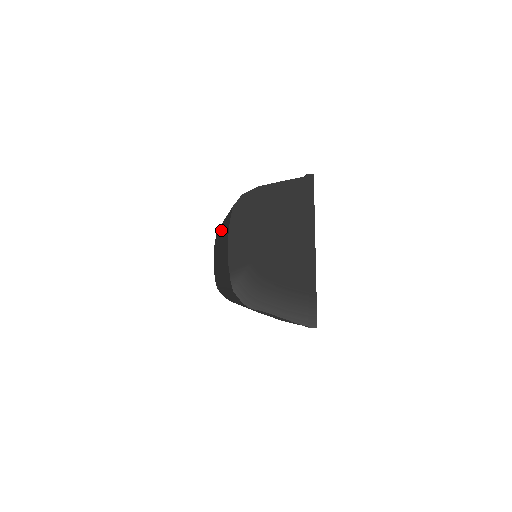
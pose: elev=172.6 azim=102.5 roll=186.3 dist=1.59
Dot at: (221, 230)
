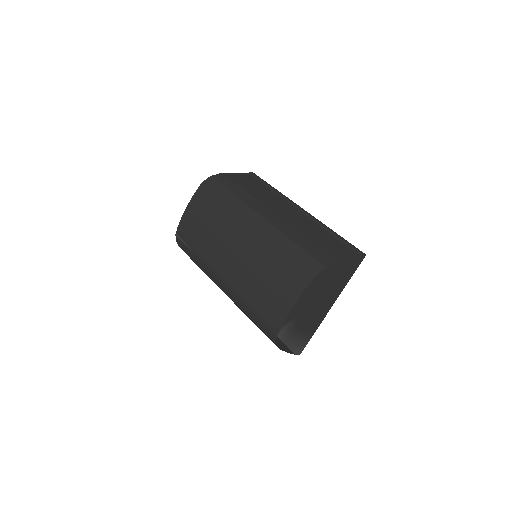
Dot at: (246, 230)
